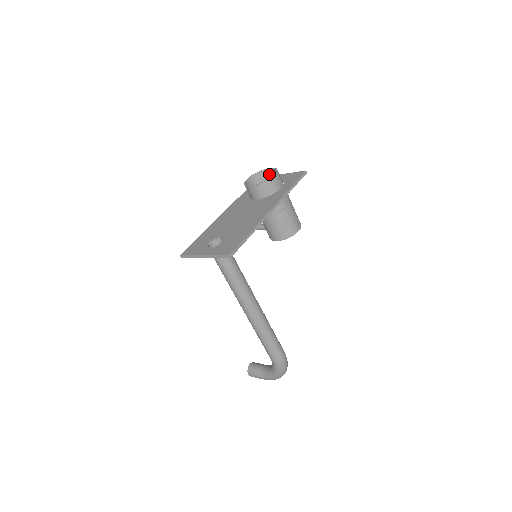
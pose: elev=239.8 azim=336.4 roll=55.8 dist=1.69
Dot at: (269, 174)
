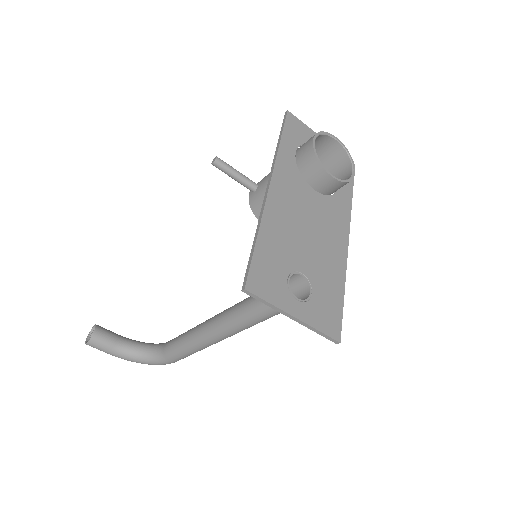
Dot at: (328, 143)
